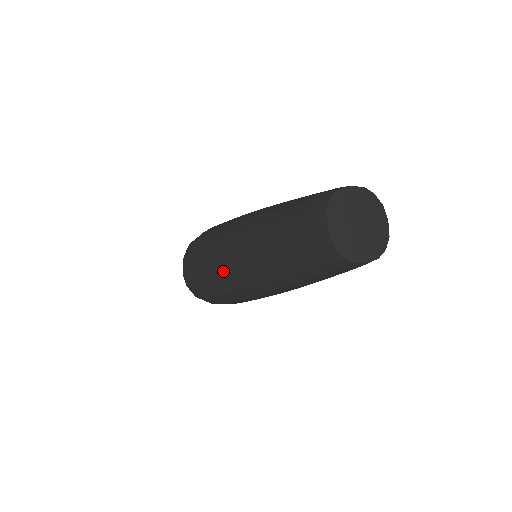
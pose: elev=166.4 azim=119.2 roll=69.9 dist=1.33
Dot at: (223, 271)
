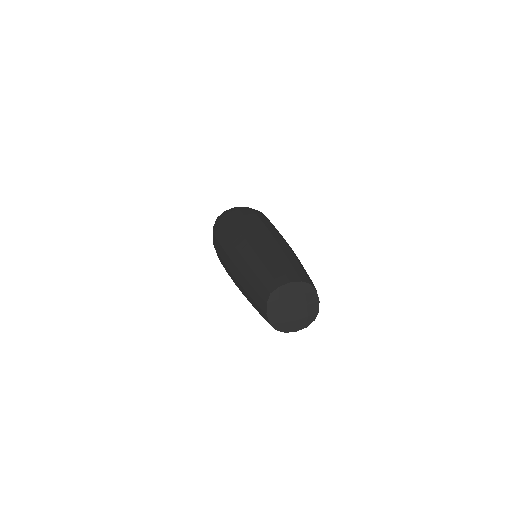
Dot at: (228, 272)
